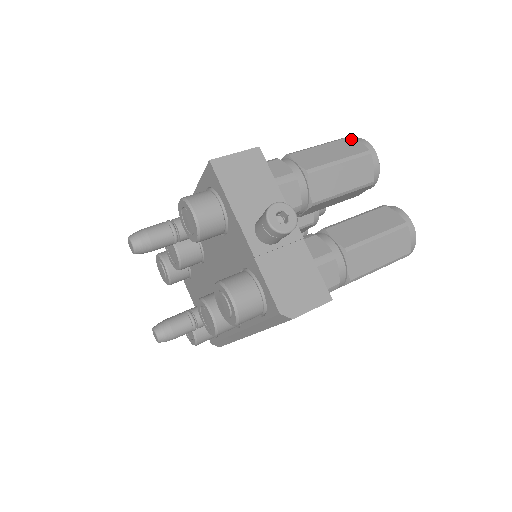
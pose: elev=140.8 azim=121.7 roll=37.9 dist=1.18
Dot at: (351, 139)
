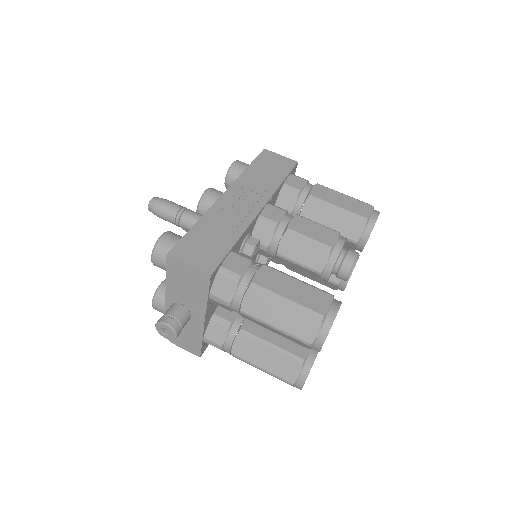
Dot at: (317, 322)
